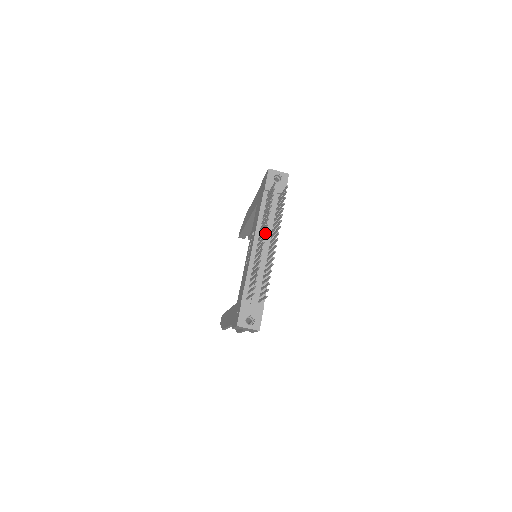
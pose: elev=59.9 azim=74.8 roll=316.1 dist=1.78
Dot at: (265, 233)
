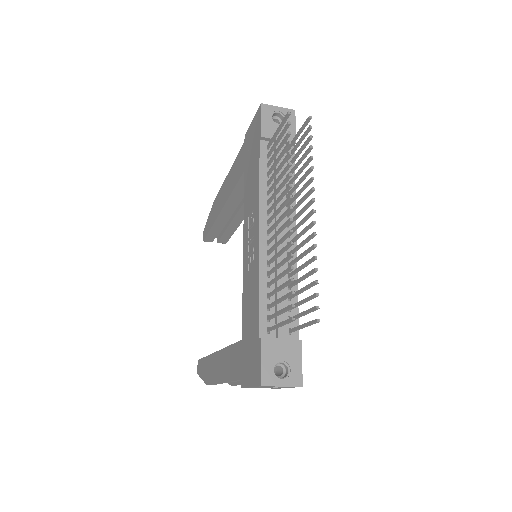
Dot at: occluded
